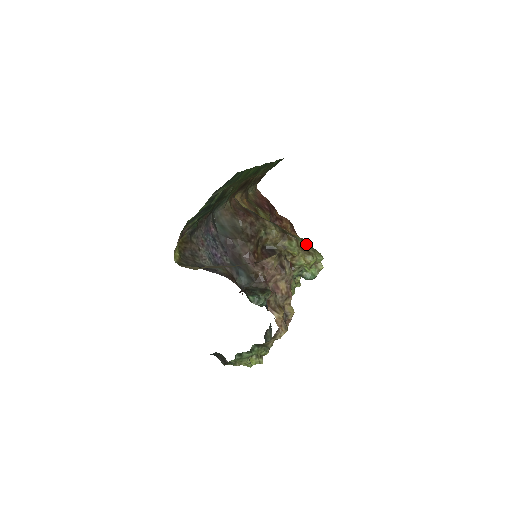
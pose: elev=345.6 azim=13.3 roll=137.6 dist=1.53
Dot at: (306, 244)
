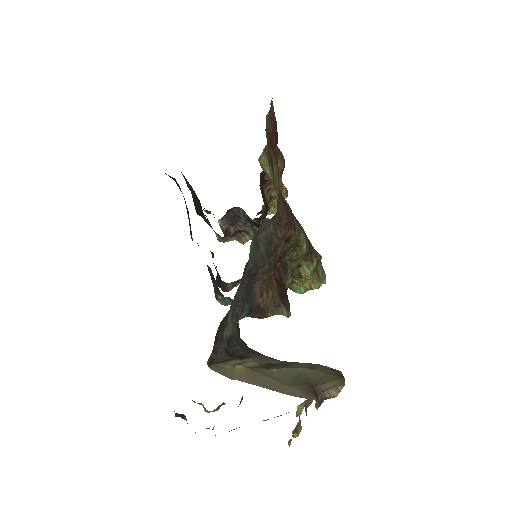
Dot at: (320, 263)
